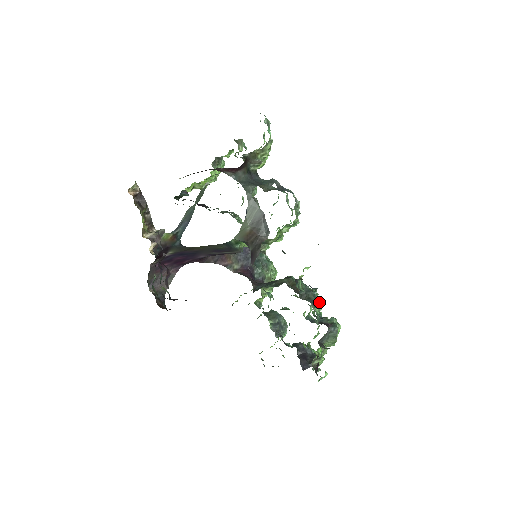
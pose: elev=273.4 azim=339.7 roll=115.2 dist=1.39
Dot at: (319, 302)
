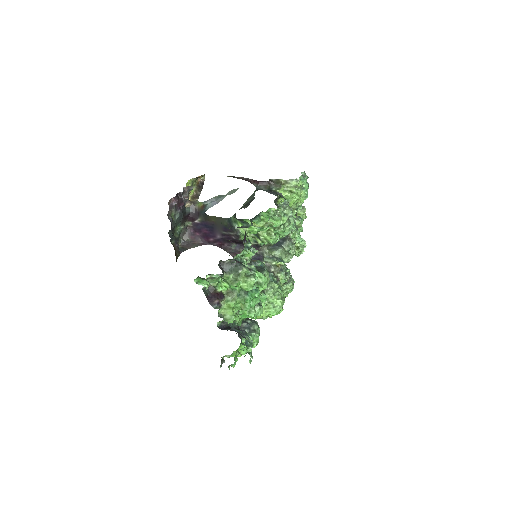
Dot at: (263, 276)
